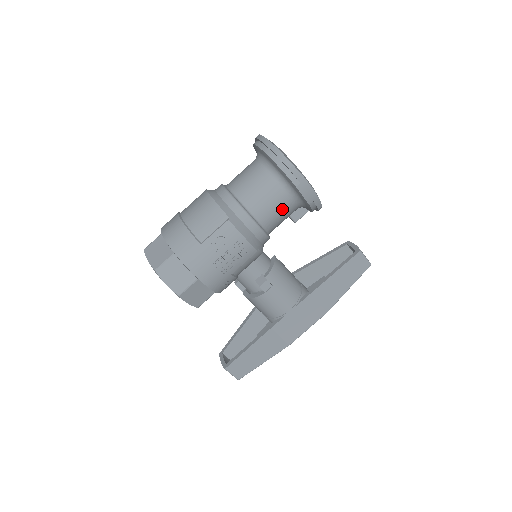
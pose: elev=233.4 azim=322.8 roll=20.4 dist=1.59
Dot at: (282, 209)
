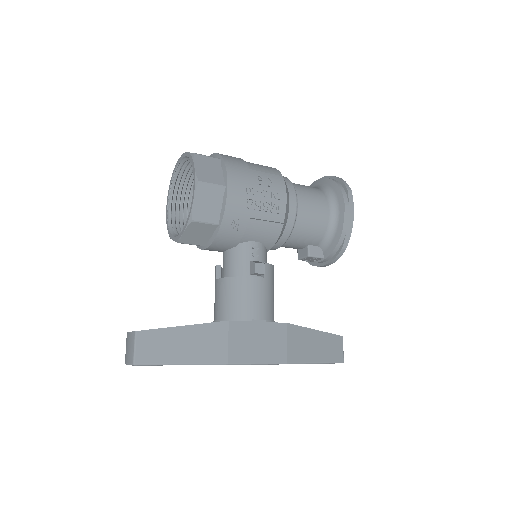
Dot at: (318, 219)
